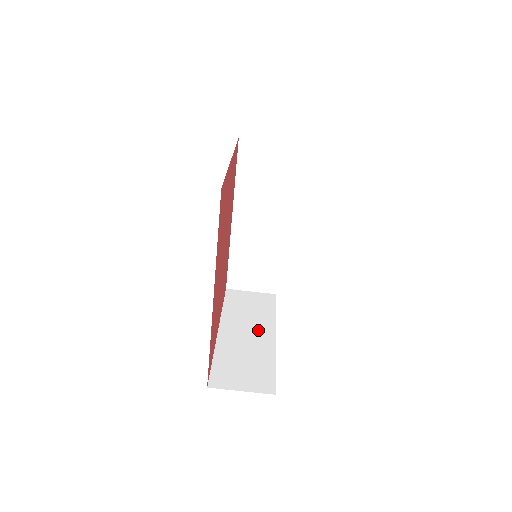
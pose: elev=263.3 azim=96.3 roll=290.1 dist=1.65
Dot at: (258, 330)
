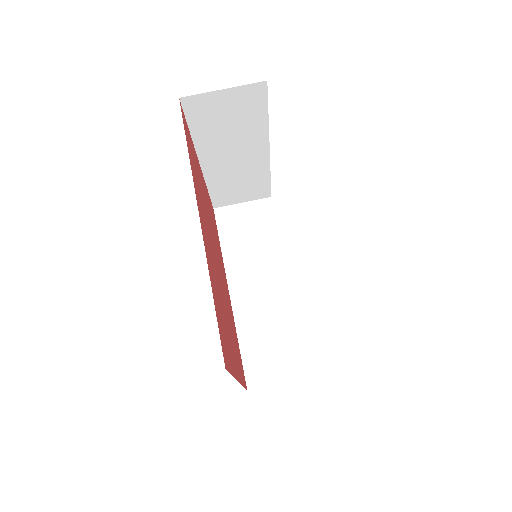
Dot at: occluded
